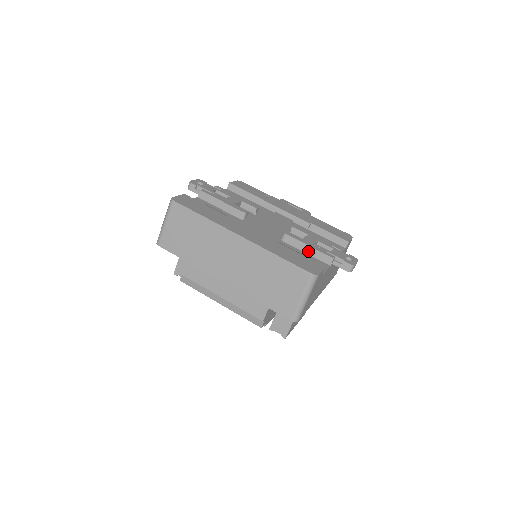
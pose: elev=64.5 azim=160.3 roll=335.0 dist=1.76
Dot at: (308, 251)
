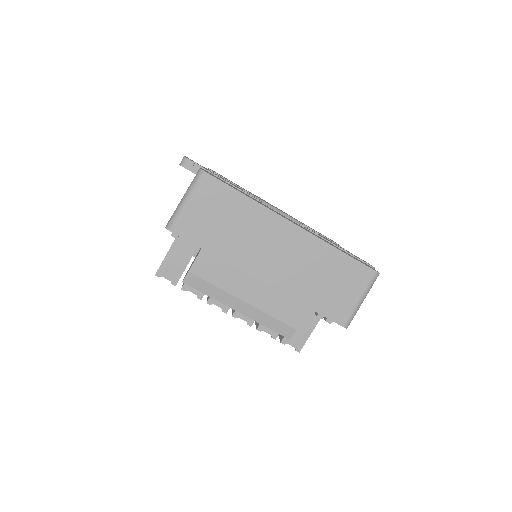
Dot at: occluded
